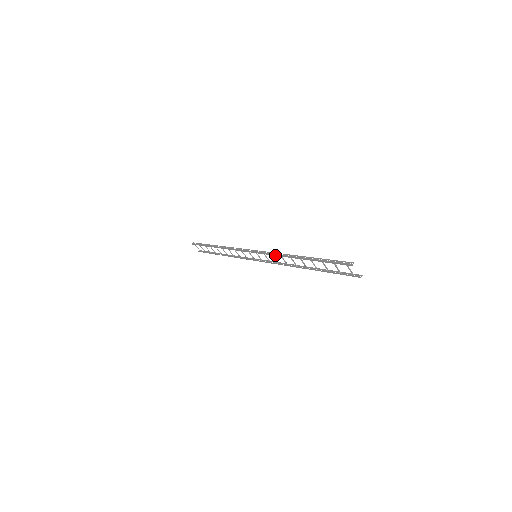
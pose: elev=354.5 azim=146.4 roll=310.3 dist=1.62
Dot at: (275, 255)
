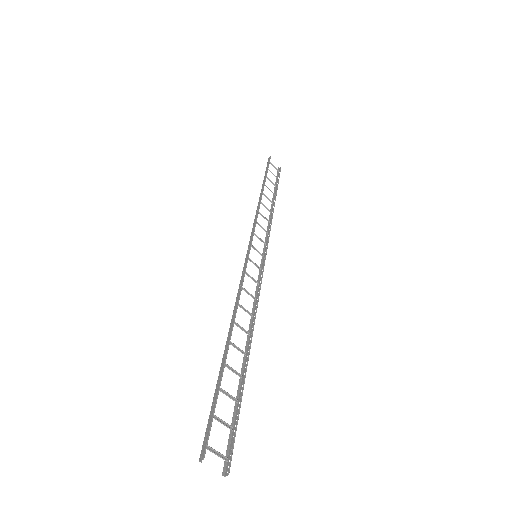
Dot at: (238, 292)
